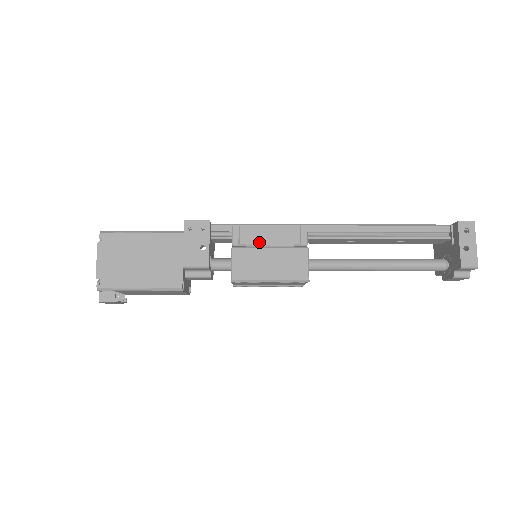
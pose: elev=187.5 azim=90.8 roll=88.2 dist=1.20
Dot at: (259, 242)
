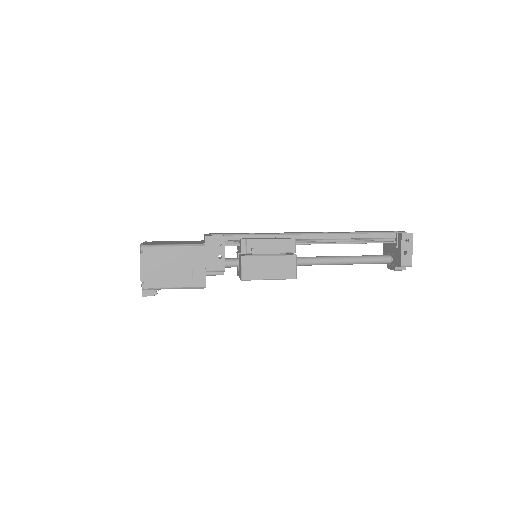
Dot at: (261, 251)
